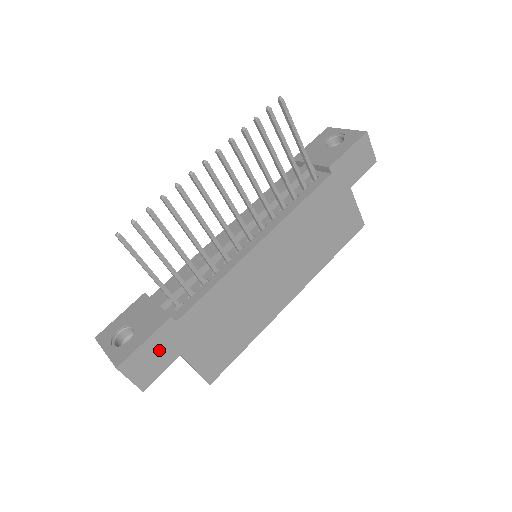
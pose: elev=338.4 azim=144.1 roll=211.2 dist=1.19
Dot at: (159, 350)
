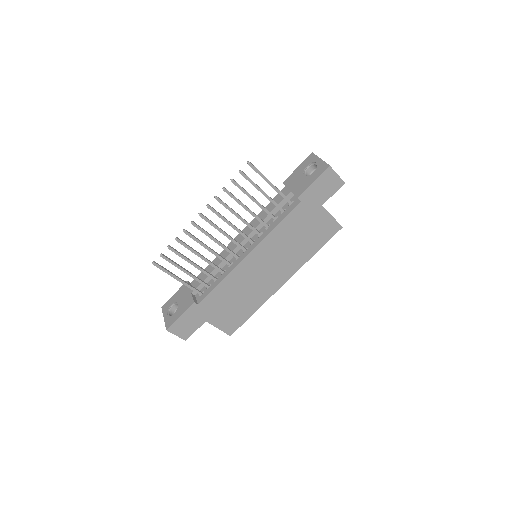
Dot at: (191, 320)
